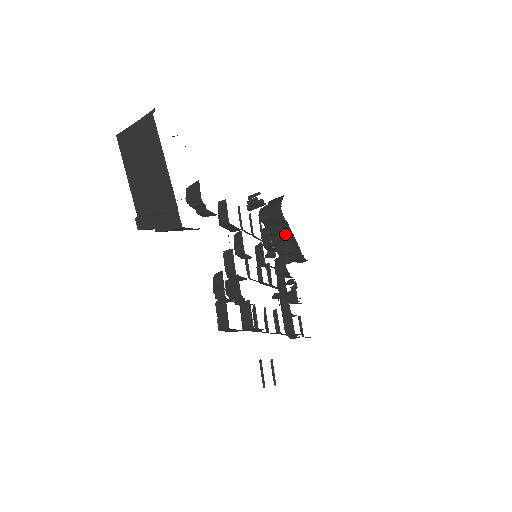
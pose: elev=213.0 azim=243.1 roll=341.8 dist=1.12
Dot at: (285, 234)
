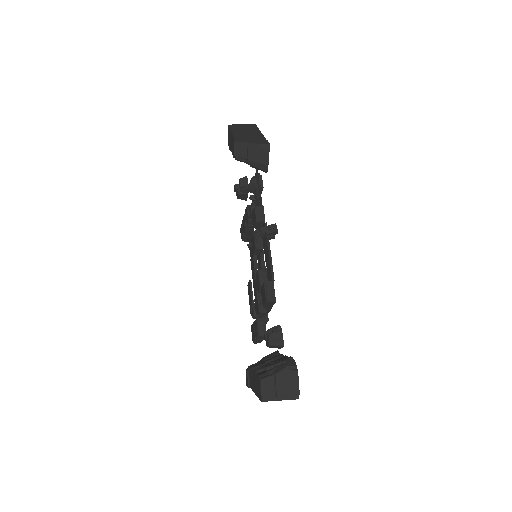
Dot at: occluded
